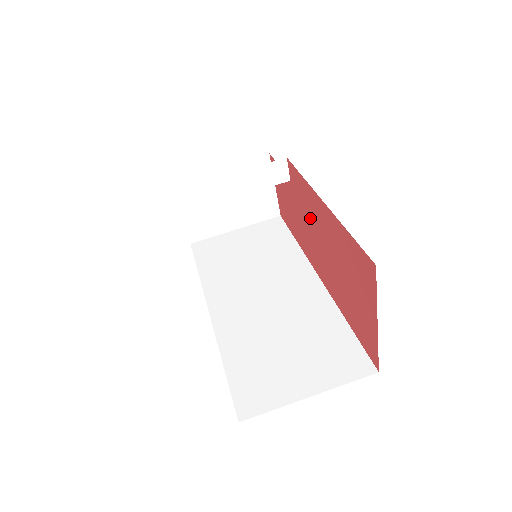
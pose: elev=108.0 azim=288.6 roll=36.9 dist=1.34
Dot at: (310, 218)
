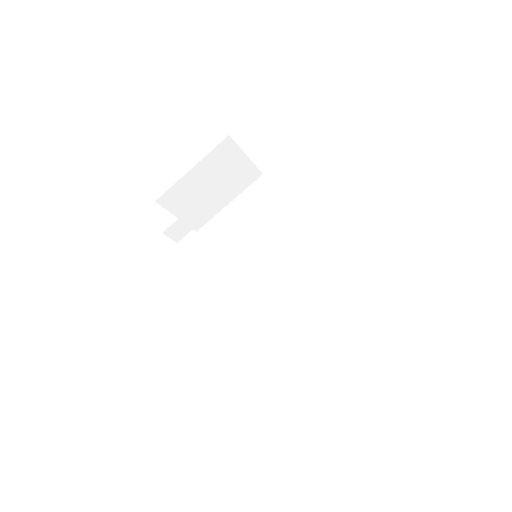
Dot at: occluded
